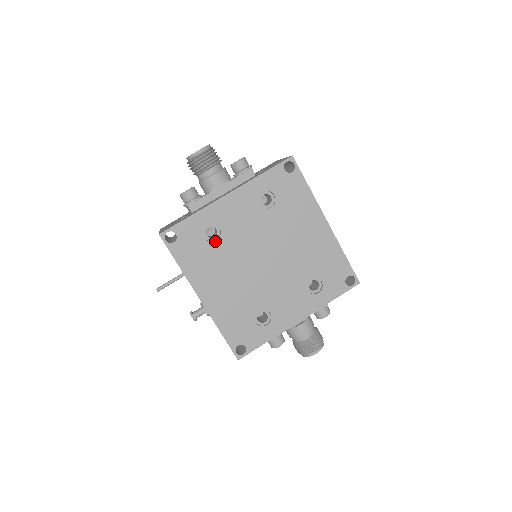
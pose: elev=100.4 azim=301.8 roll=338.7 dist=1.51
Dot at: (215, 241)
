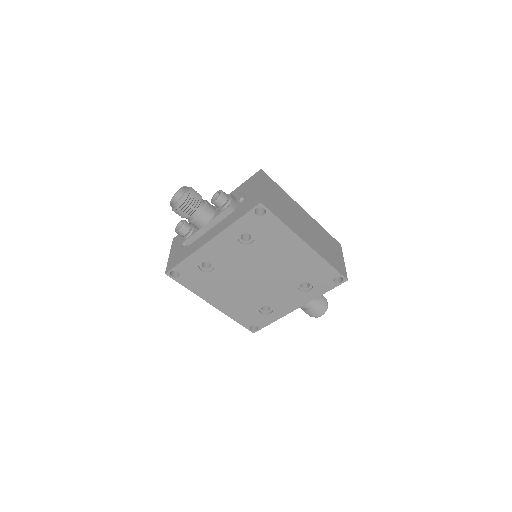
Dot at: (211, 271)
